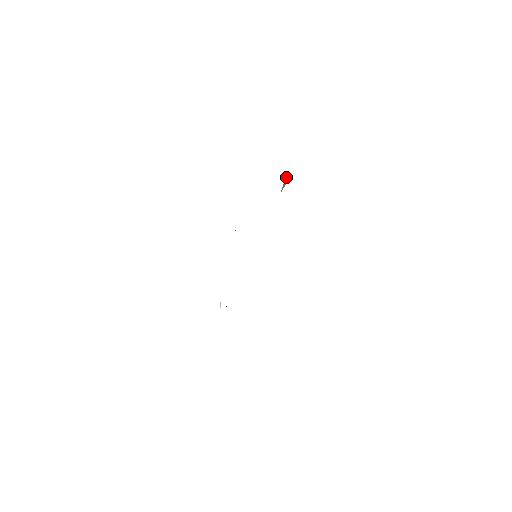
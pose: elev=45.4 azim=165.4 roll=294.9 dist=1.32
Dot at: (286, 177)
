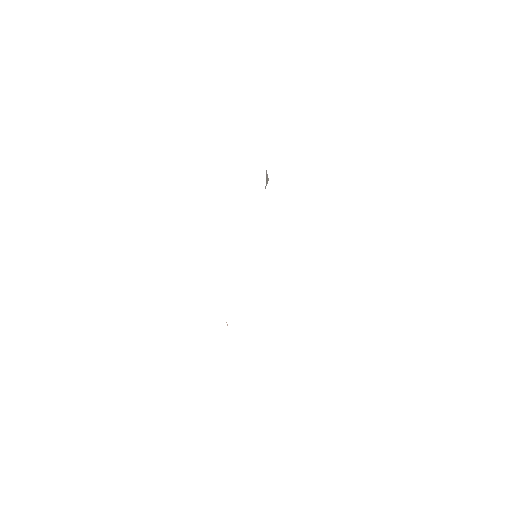
Dot at: (267, 174)
